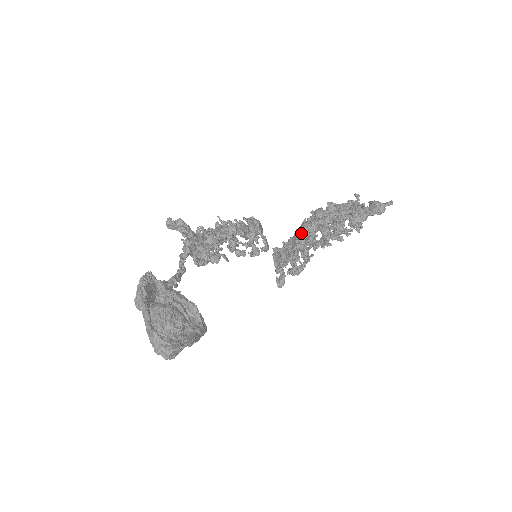
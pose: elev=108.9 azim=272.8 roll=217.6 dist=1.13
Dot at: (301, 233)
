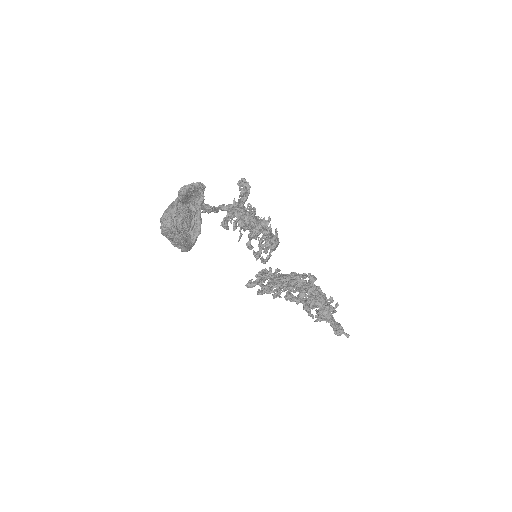
Dot at: occluded
